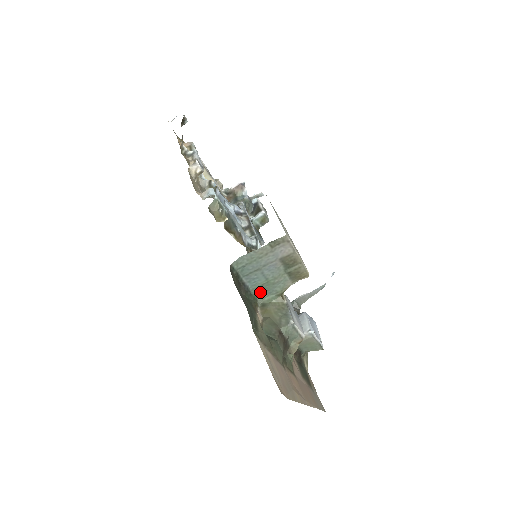
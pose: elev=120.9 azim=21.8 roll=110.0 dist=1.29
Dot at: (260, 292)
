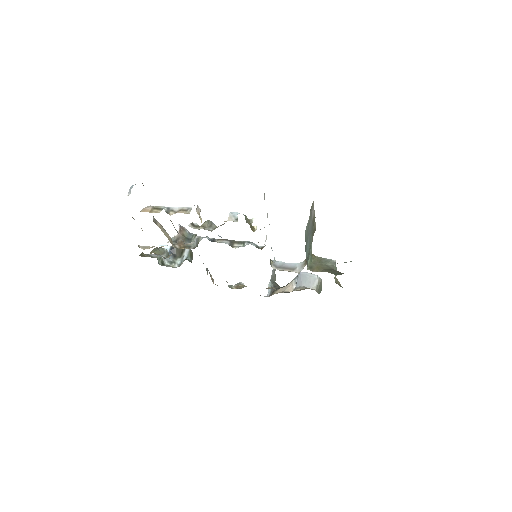
Dot at: occluded
